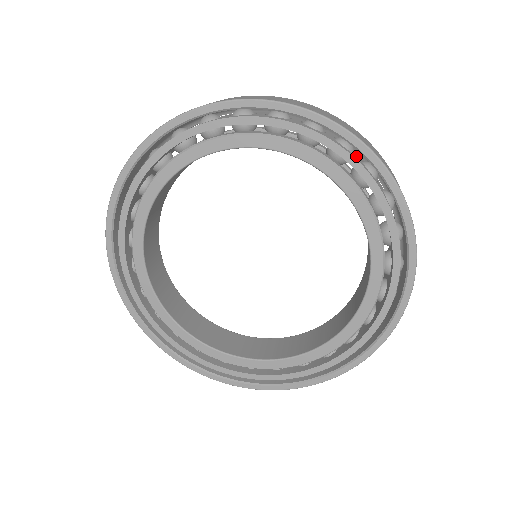
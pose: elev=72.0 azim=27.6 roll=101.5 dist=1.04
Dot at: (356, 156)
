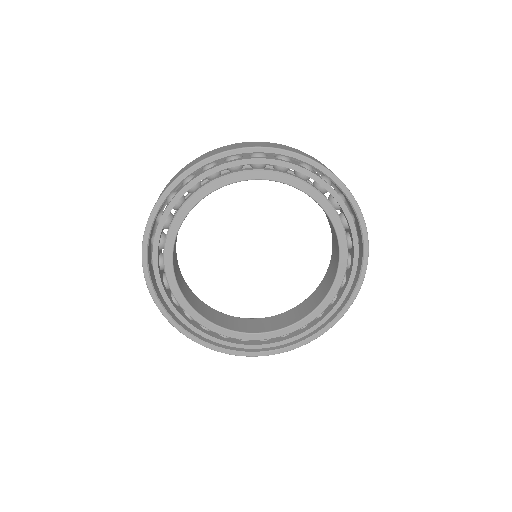
Dot at: occluded
